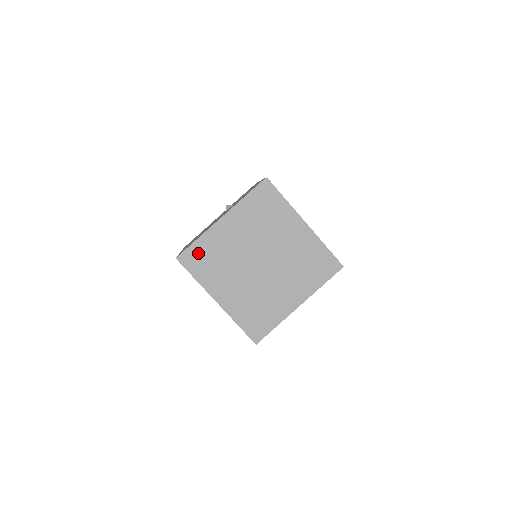
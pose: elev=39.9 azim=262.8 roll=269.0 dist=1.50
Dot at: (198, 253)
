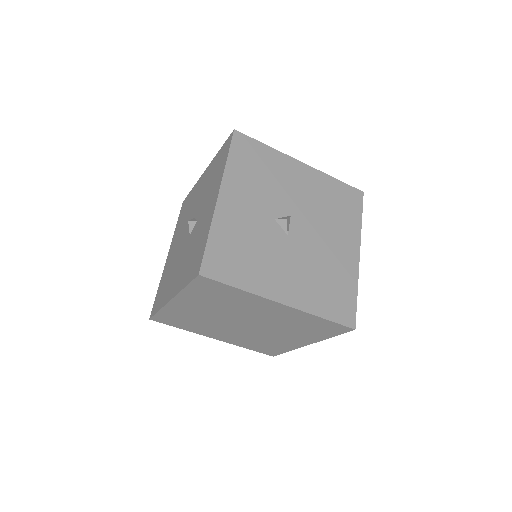
Dot at: (168, 318)
